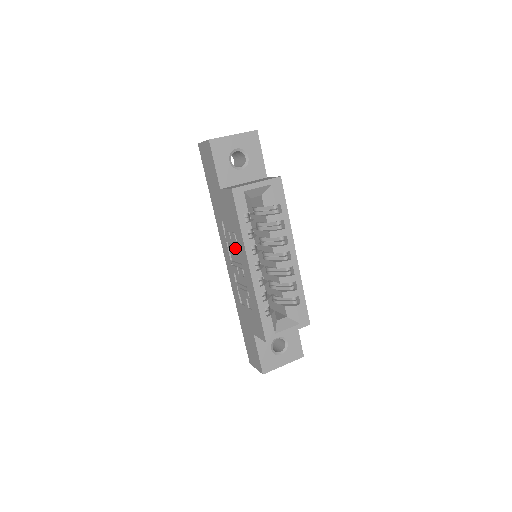
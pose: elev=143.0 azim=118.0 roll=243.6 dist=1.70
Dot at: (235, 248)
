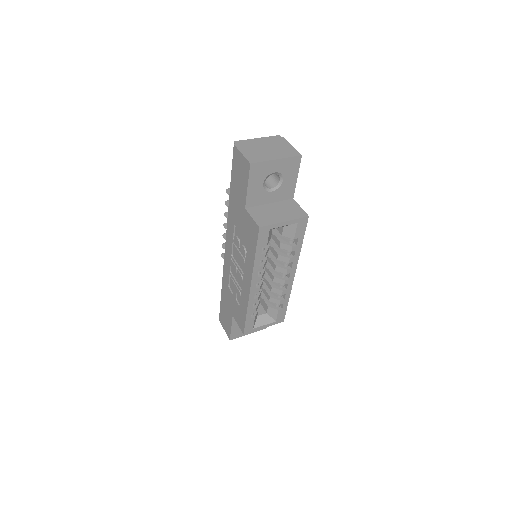
Dot at: (241, 258)
